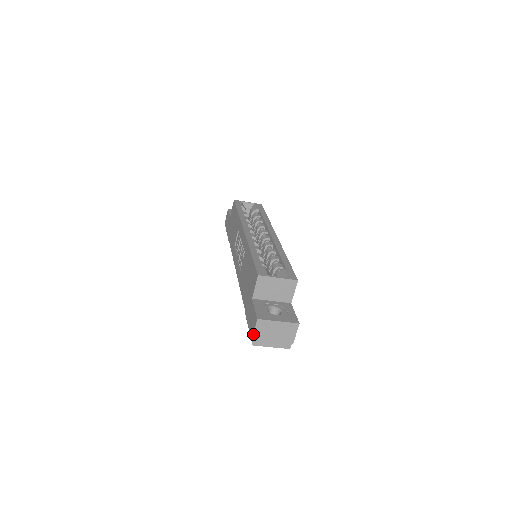
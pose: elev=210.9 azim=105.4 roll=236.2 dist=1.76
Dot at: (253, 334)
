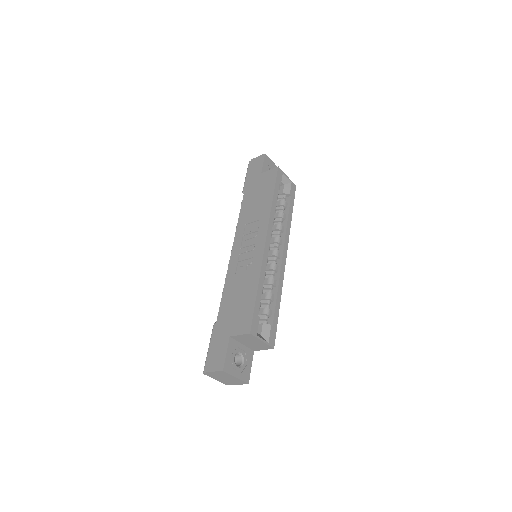
Dot at: (210, 372)
